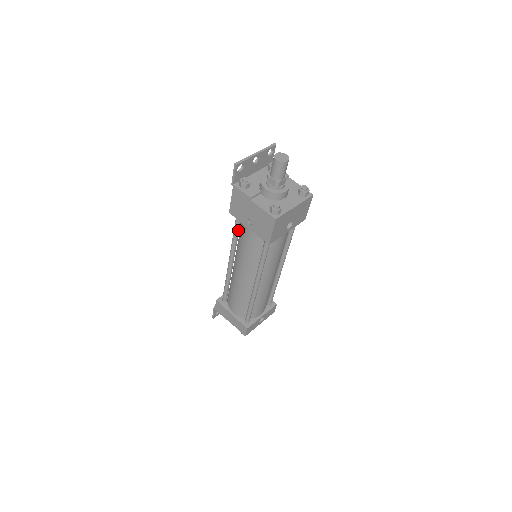
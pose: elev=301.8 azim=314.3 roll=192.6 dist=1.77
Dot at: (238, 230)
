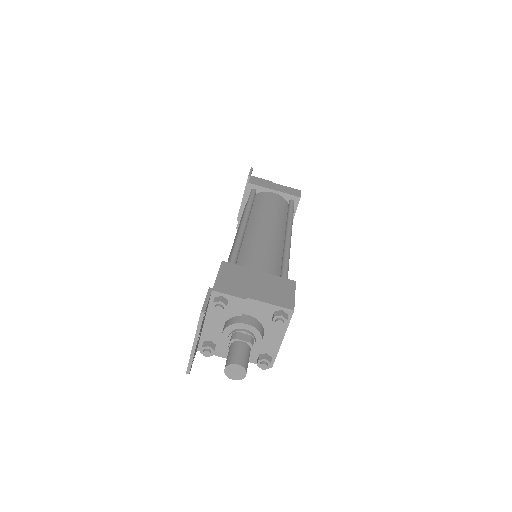
Dot at: occluded
